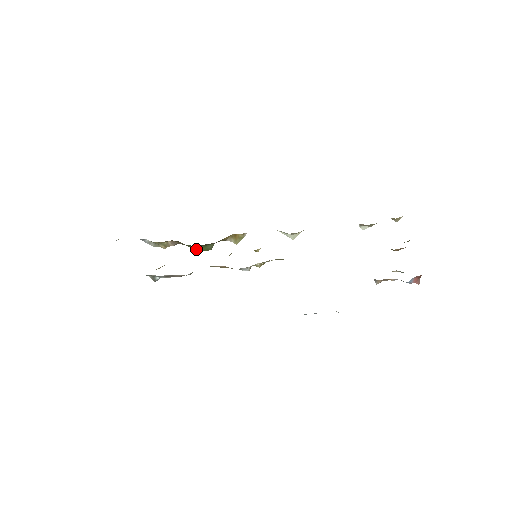
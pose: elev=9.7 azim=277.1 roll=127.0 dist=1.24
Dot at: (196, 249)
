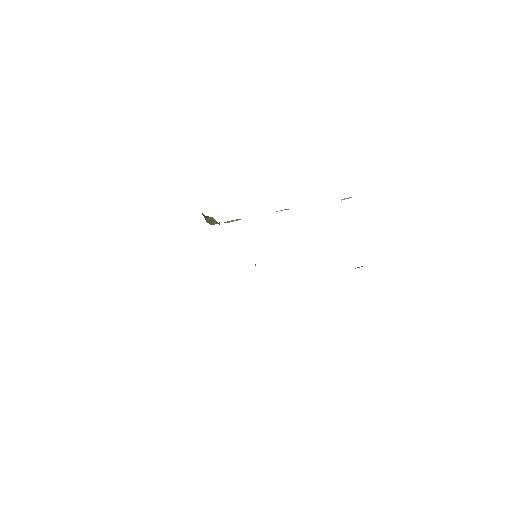
Dot at: occluded
